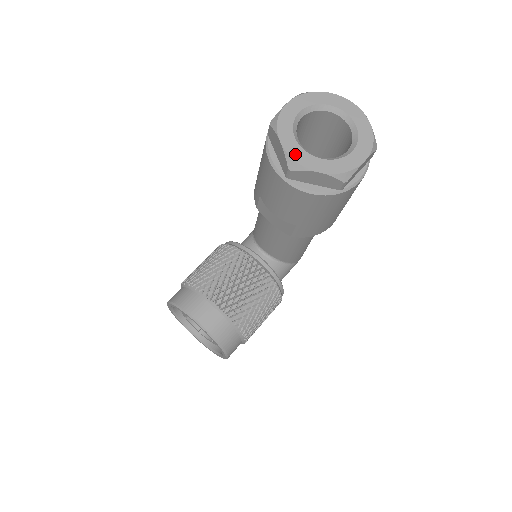
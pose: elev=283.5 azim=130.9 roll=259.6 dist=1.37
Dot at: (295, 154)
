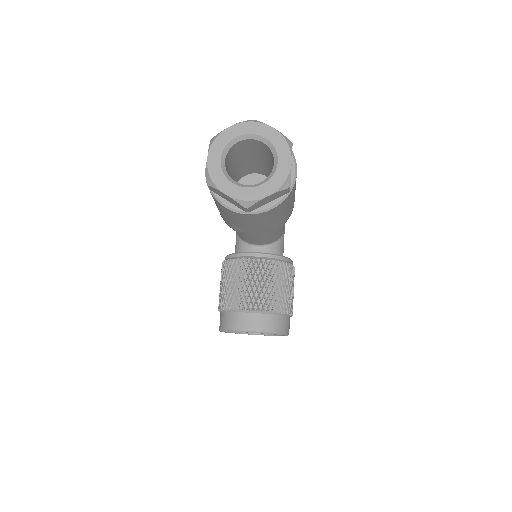
Dot at: (242, 196)
